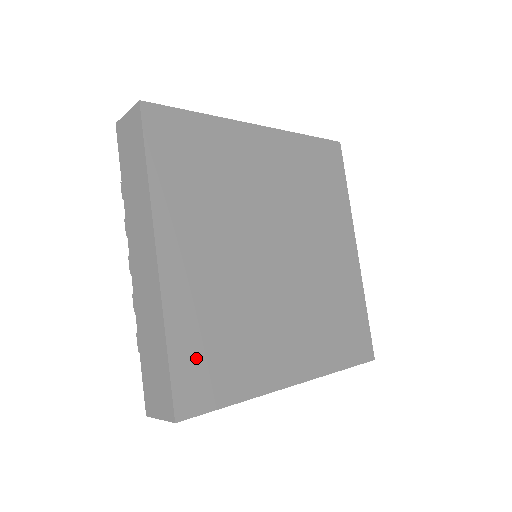
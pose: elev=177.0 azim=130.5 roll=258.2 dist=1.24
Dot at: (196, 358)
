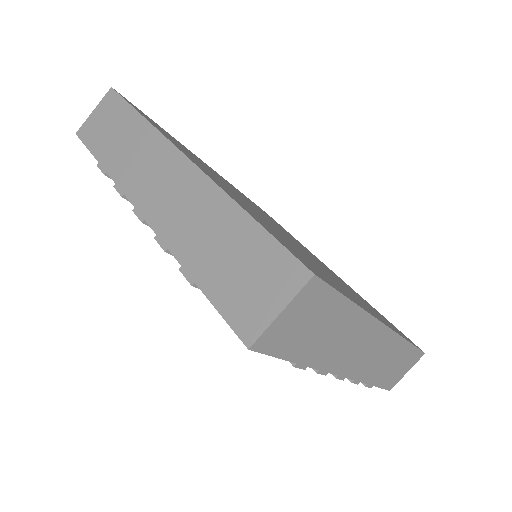
Dot at: (282, 241)
